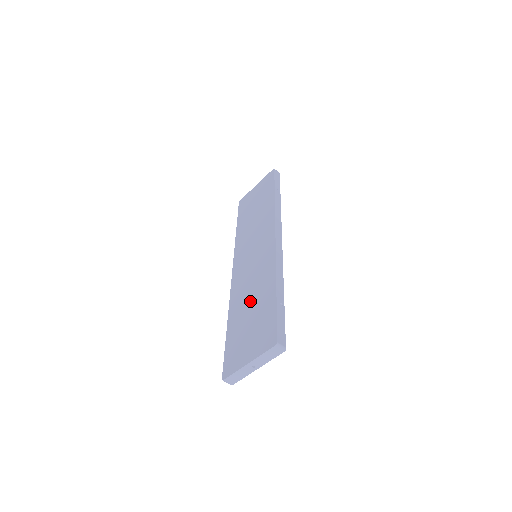
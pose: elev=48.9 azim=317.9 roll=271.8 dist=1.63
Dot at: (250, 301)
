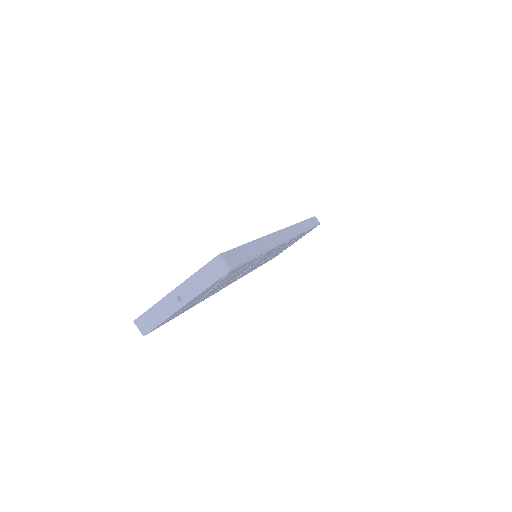
Dot at: occluded
